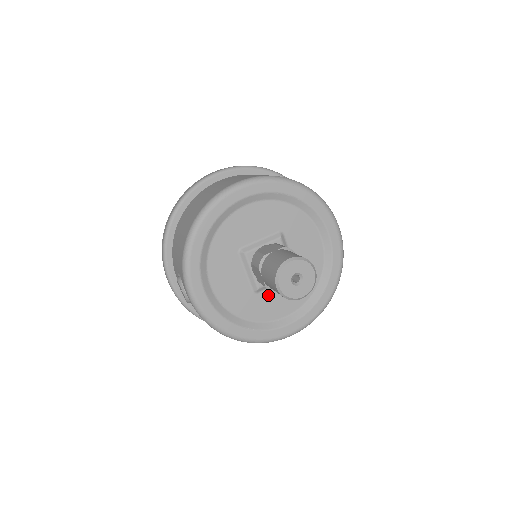
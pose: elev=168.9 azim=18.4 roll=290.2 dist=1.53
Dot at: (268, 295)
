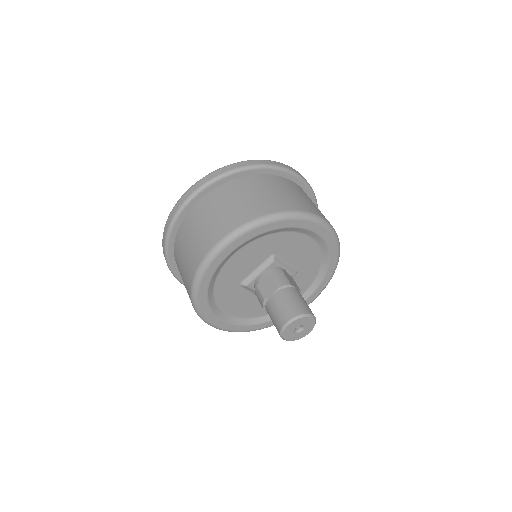
Dot at: occluded
